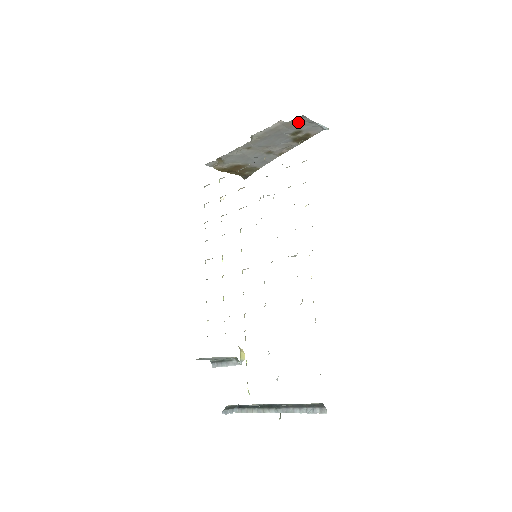
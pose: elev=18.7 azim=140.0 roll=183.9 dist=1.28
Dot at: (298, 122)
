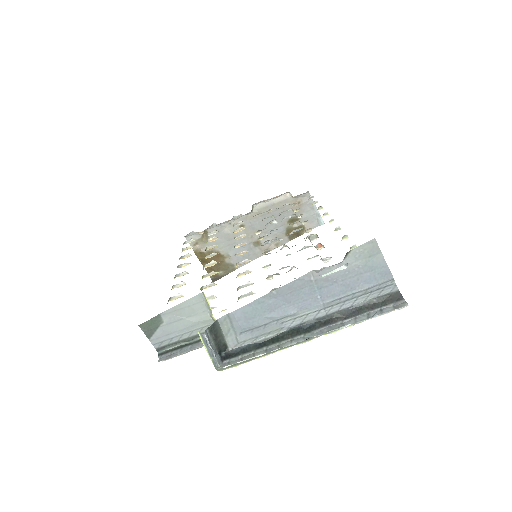
Dot at: (301, 203)
